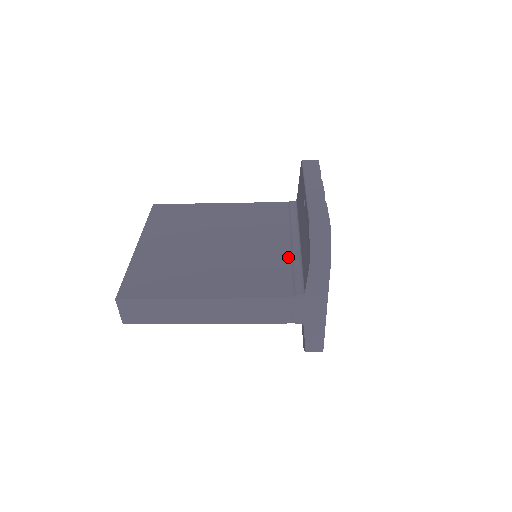
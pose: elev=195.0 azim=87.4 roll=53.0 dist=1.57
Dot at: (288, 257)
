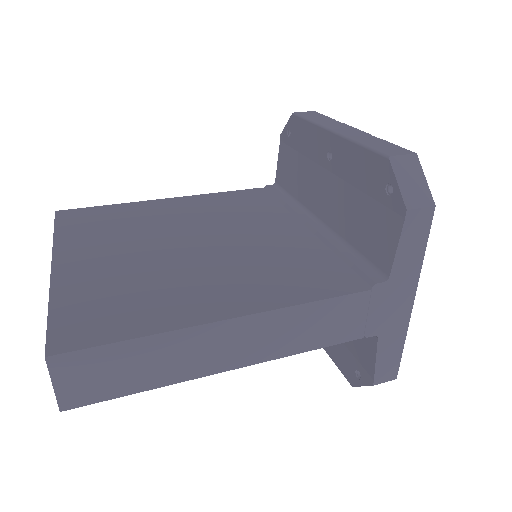
Dot at: (318, 242)
